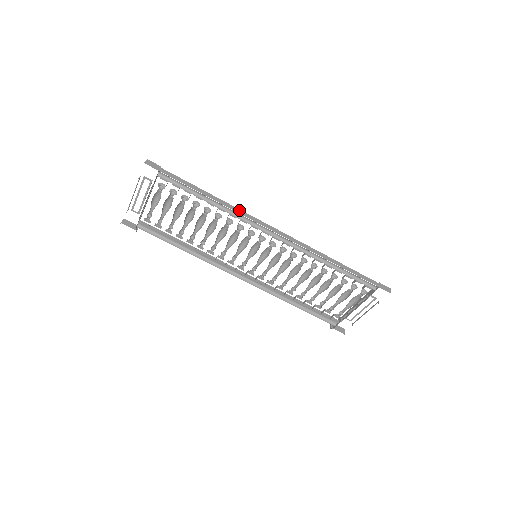
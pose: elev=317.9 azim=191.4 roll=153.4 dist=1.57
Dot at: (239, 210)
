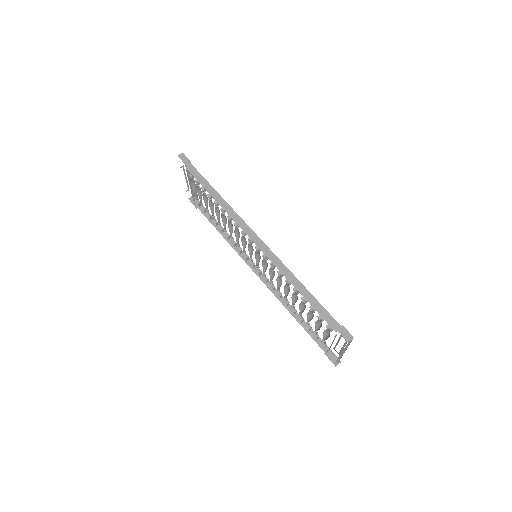
Dot at: (233, 210)
